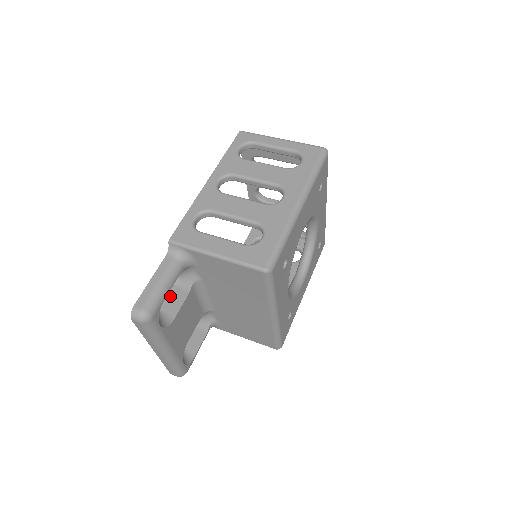
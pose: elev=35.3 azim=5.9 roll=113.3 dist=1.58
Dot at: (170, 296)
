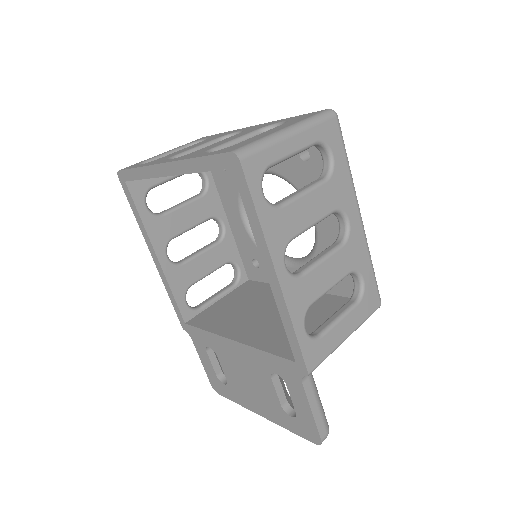
Dot at: (280, 386)
